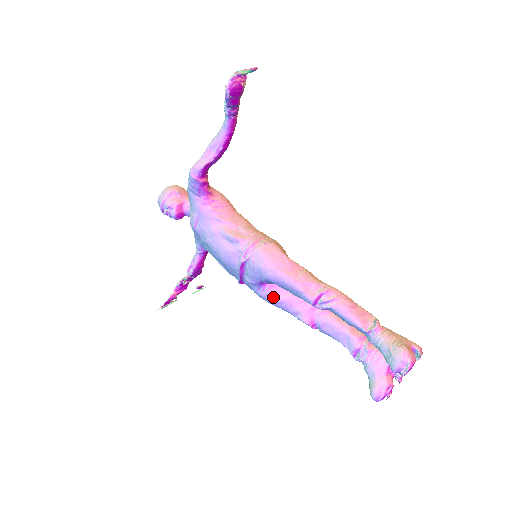
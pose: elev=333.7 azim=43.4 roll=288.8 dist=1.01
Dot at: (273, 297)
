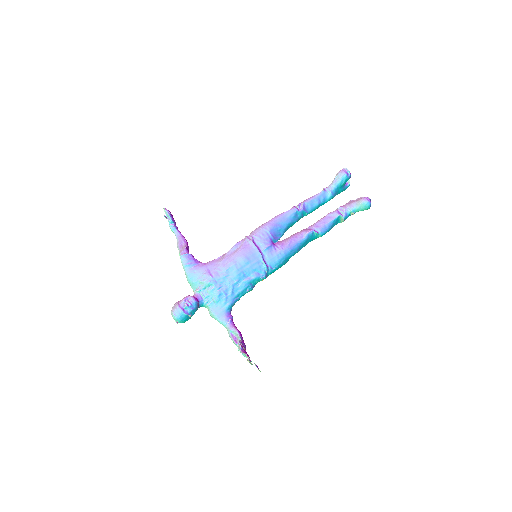
Dot at: (285, 244)
